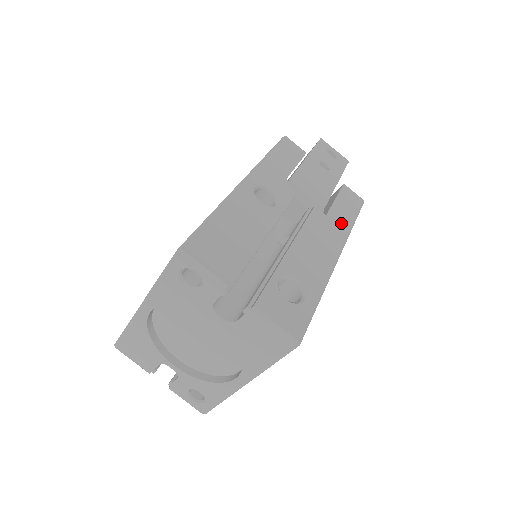
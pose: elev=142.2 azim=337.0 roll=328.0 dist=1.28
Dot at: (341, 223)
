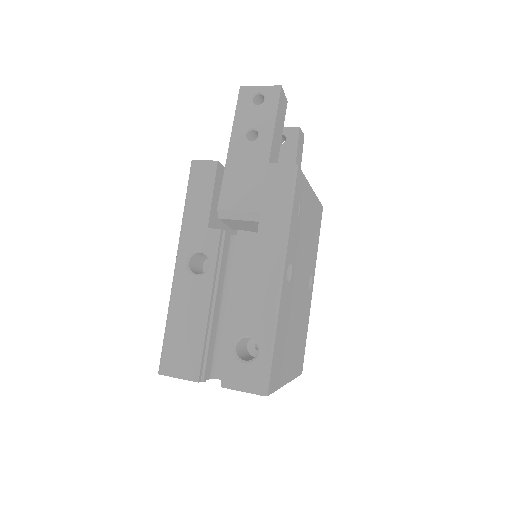
Dot at: (275, 228)
